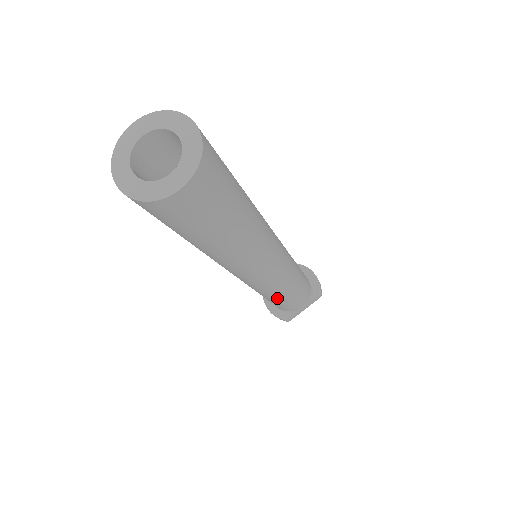
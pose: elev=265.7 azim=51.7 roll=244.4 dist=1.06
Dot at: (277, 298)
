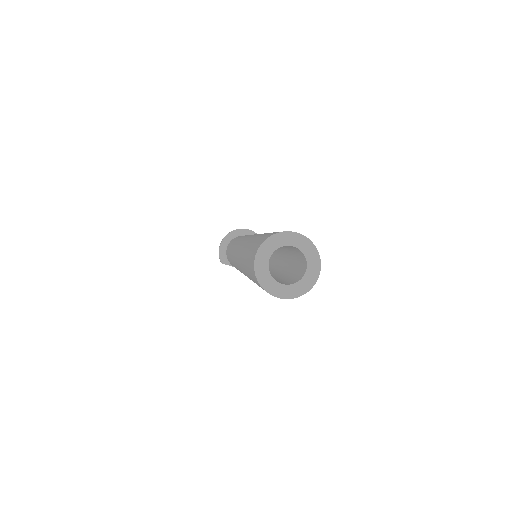
Dot at: occluded
